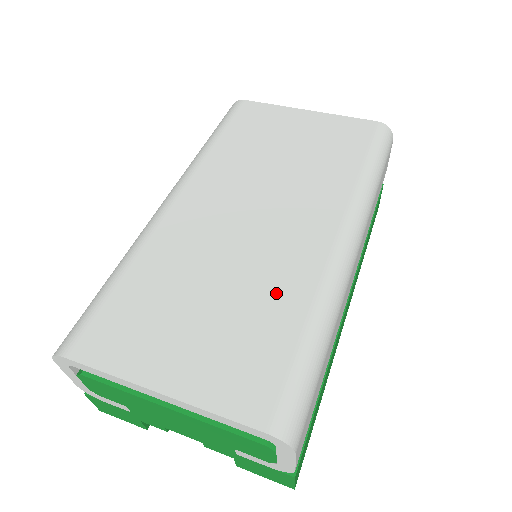
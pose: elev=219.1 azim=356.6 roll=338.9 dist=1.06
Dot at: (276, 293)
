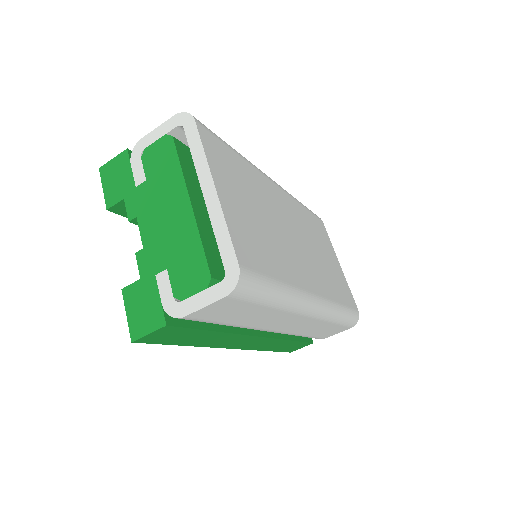
Dot at: (282, 259)
